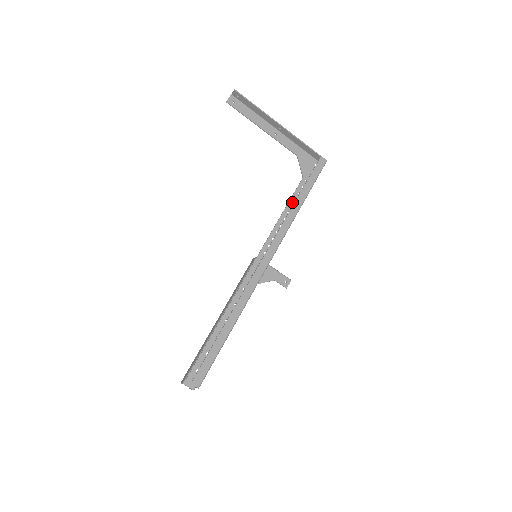
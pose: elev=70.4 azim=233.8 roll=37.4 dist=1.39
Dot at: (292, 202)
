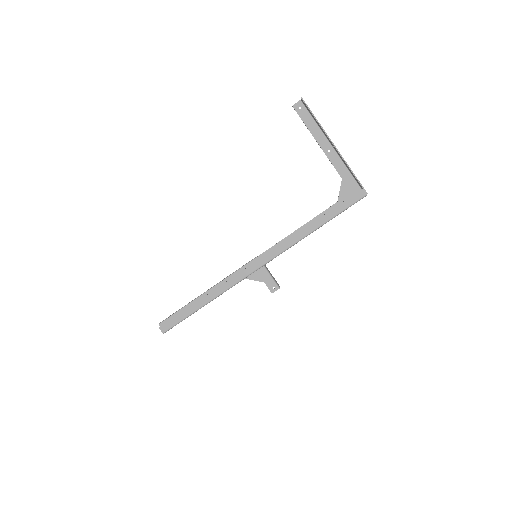
Dot at: occluded
